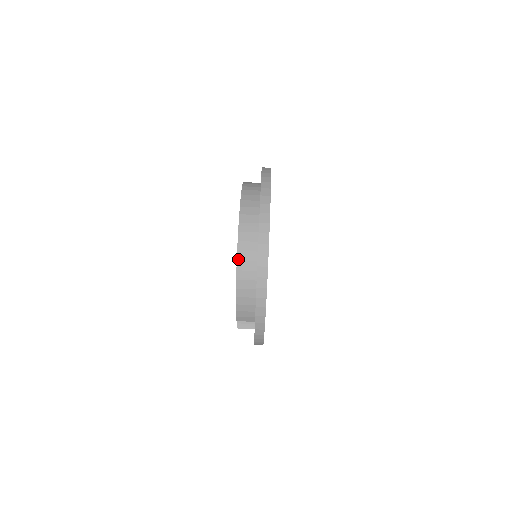
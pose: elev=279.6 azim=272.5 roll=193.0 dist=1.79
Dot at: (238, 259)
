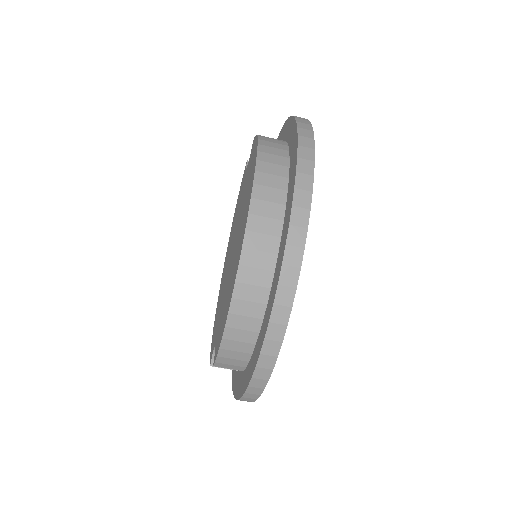
Dot at: (238, 279)
